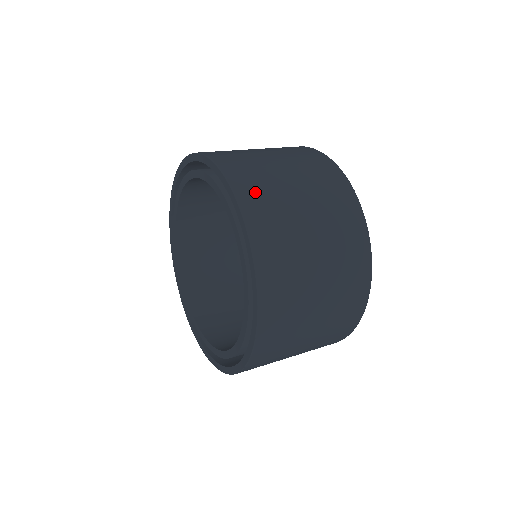
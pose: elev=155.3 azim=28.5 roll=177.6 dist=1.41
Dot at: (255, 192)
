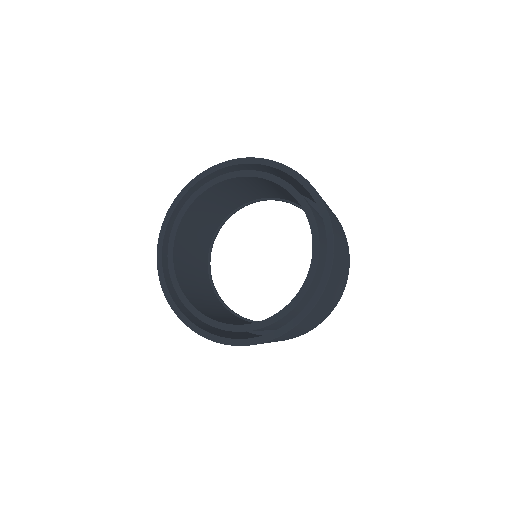
Dot at: (334, 224)
